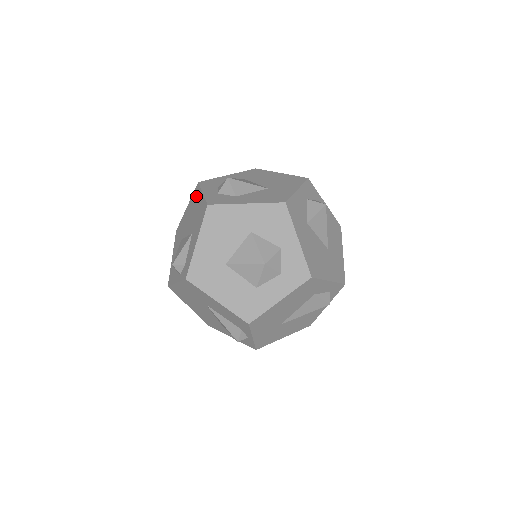
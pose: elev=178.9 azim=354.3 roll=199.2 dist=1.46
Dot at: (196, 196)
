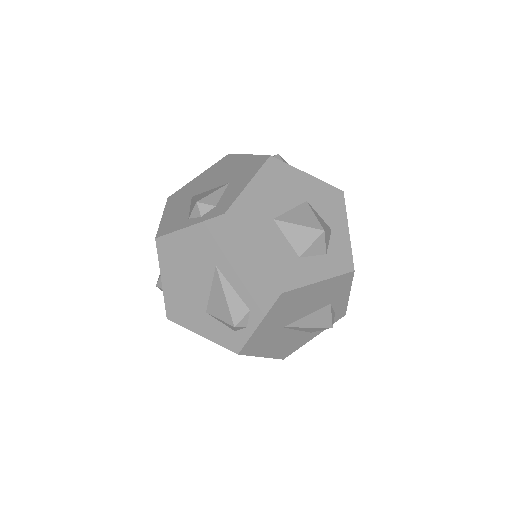
Dot at: (229, 161)
